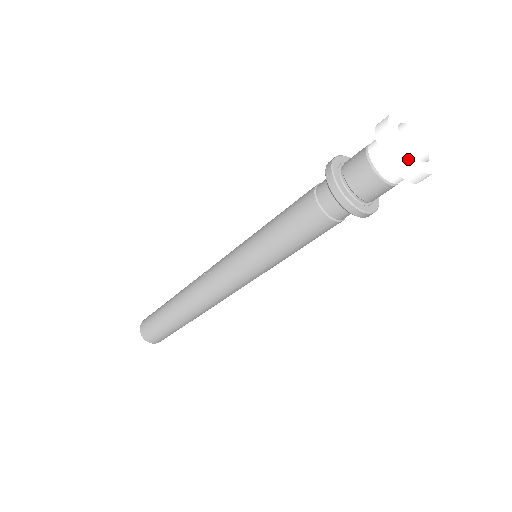
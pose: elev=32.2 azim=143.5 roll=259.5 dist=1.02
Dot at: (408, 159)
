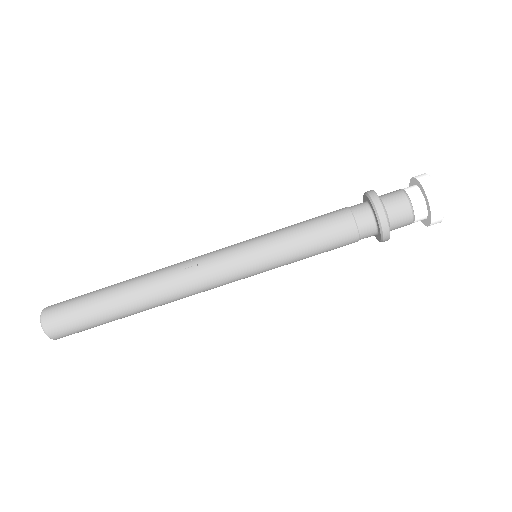
Dot at: (443, 210)
